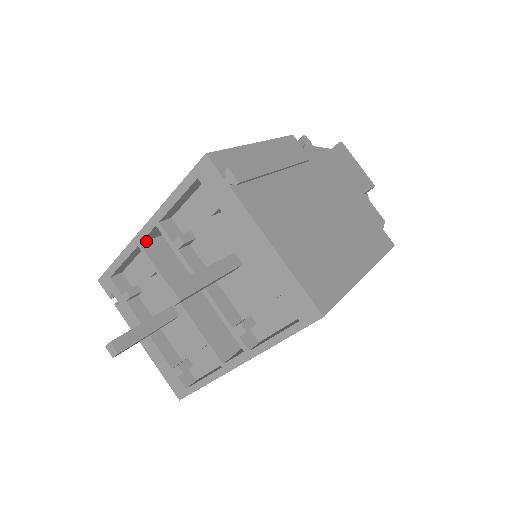
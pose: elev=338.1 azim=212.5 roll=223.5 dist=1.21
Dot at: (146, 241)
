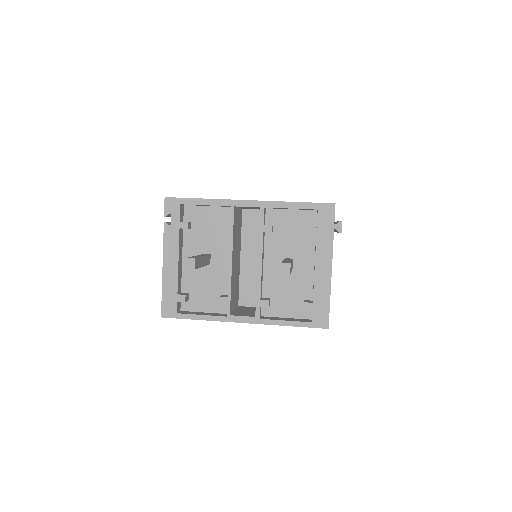
Dot at: occluded
